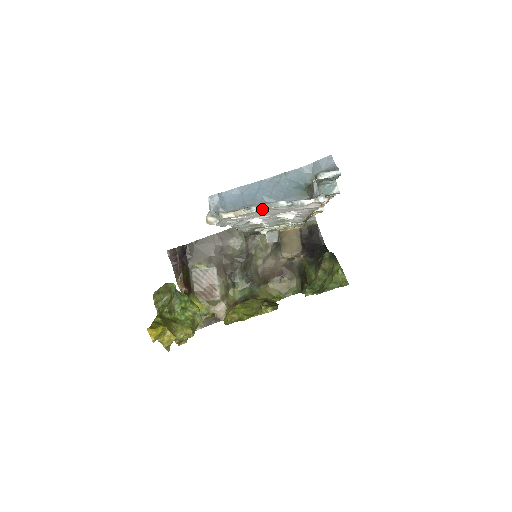
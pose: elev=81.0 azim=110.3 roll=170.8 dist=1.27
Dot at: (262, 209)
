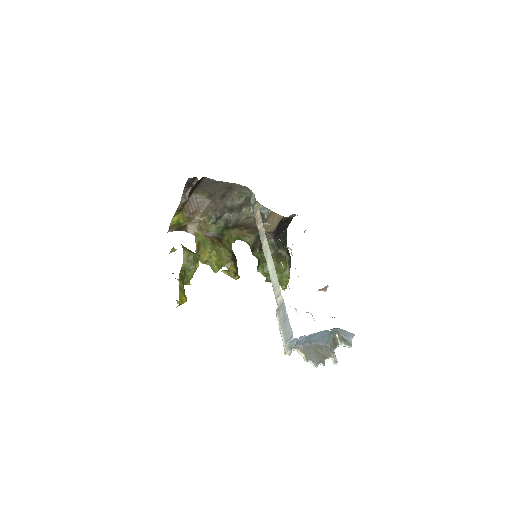
Dot at: occluded
